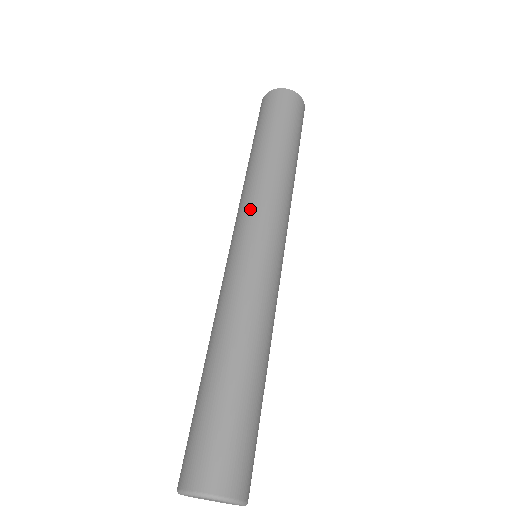
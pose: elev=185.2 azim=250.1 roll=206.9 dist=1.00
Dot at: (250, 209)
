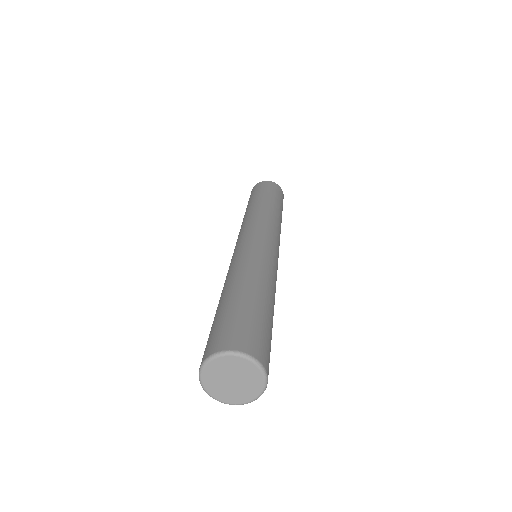
Dot at: (254, 223)
